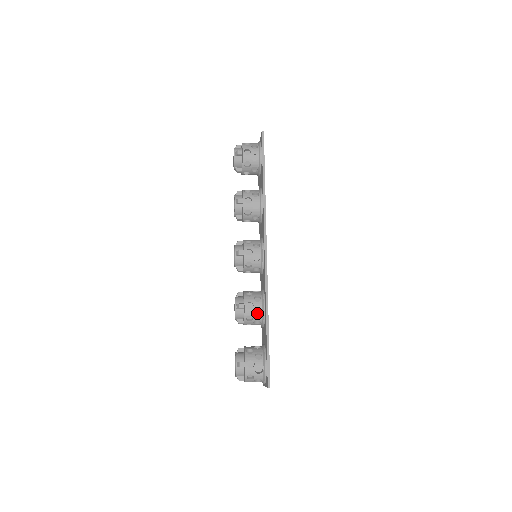
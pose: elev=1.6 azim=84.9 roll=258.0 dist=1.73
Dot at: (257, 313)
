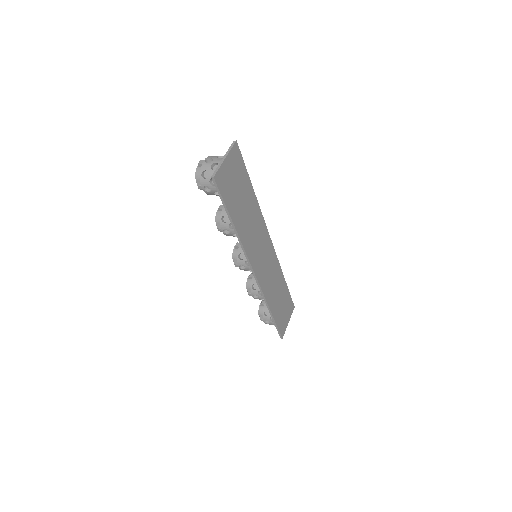
Dot at: occluded
